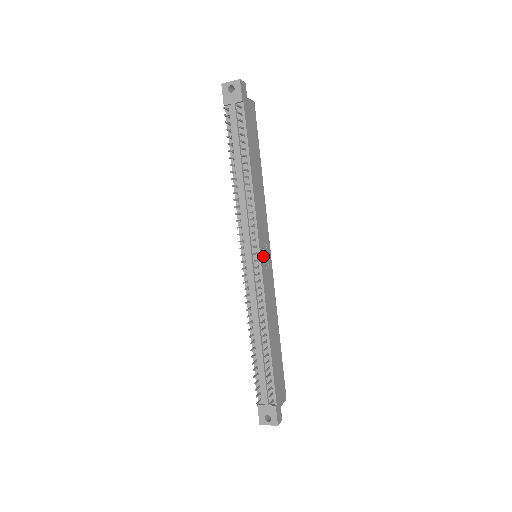
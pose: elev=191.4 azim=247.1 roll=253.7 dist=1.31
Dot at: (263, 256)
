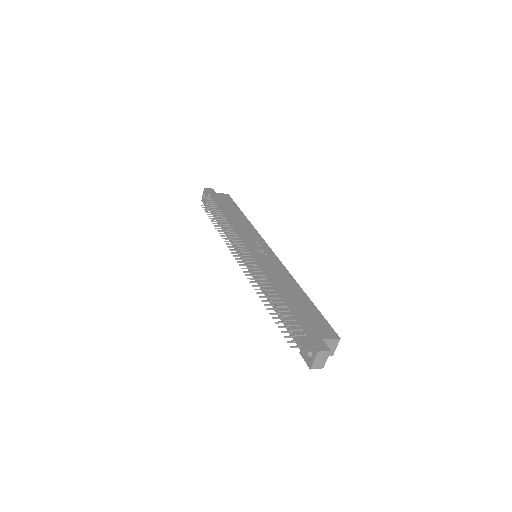
Dot at: (254, 249)
